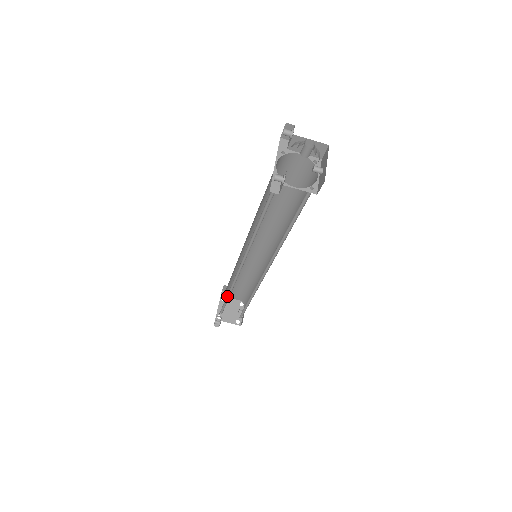
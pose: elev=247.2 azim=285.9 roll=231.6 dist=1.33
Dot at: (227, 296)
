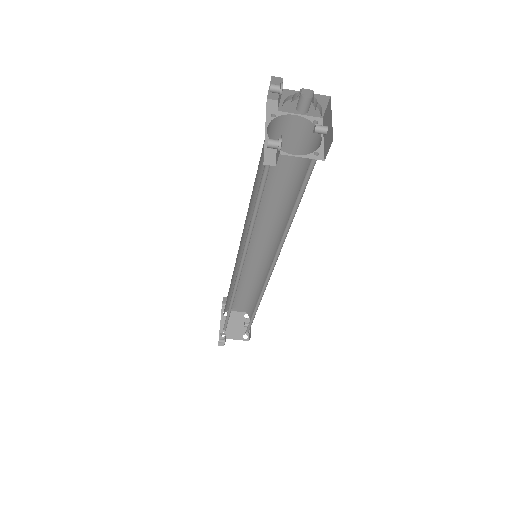
Dot at: (228, 309)
